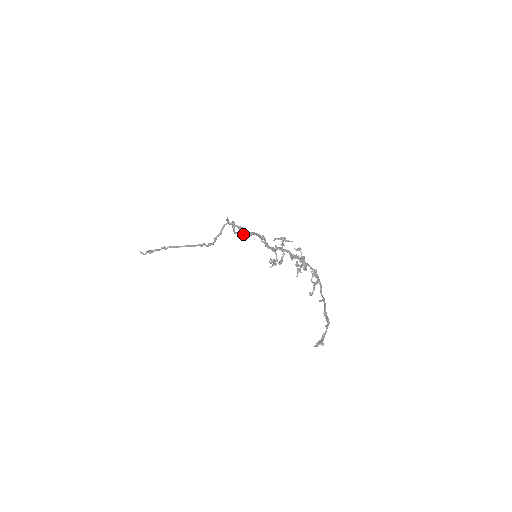
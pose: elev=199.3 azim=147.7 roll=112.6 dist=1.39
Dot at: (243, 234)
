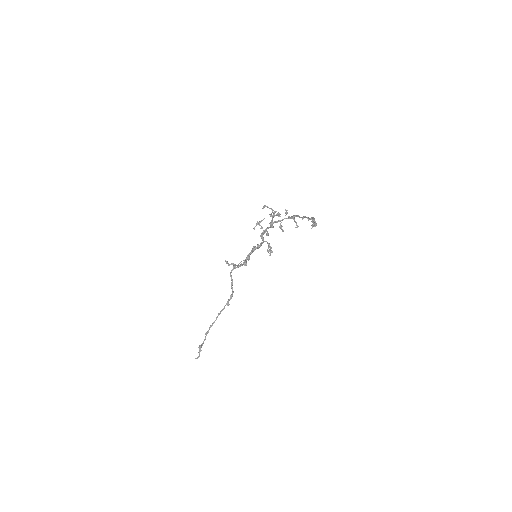
Dot at: (245, 265)
